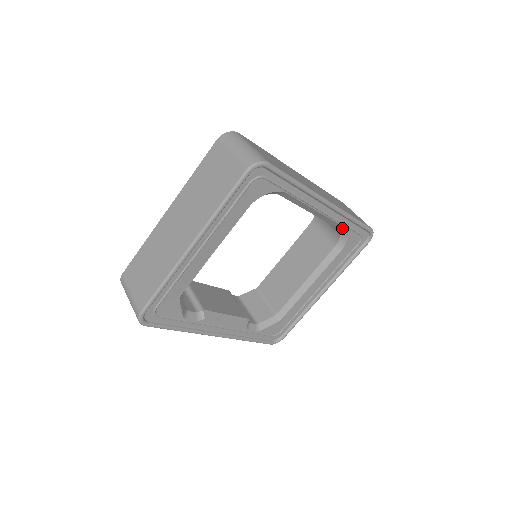
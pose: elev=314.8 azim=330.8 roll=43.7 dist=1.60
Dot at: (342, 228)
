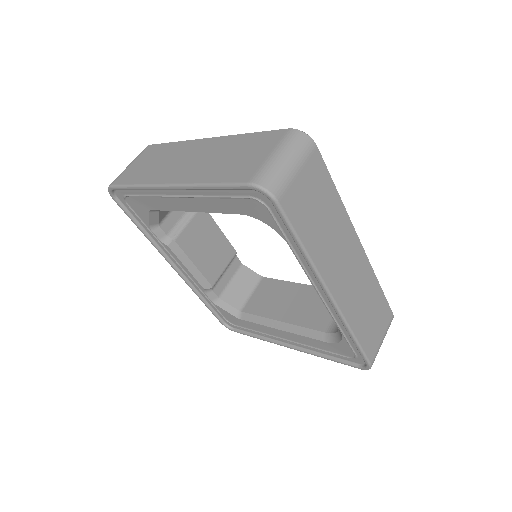
Dot at: occluded
